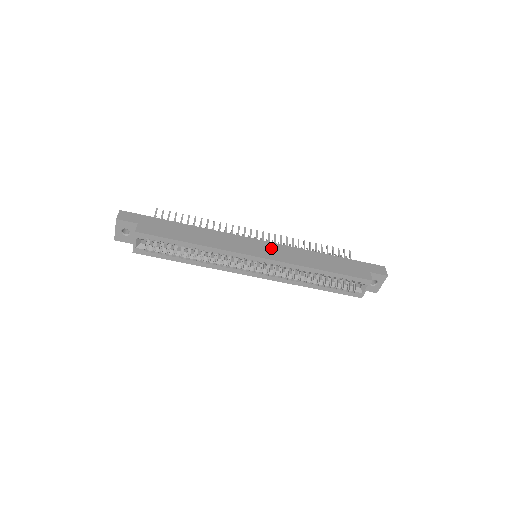
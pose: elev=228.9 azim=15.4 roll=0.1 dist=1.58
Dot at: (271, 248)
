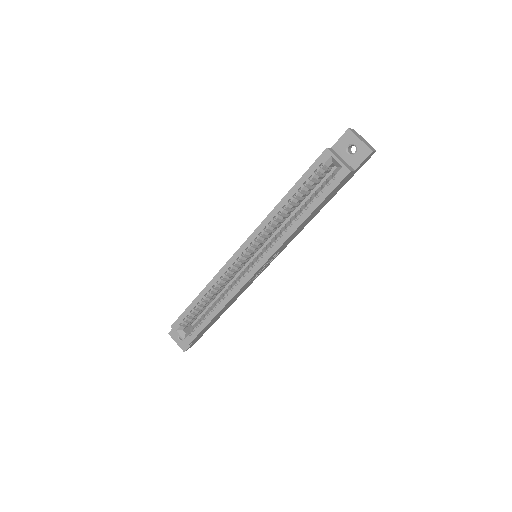
Dot at: occluded
